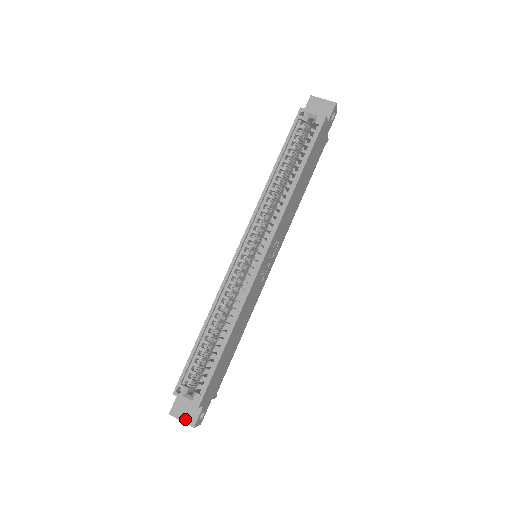
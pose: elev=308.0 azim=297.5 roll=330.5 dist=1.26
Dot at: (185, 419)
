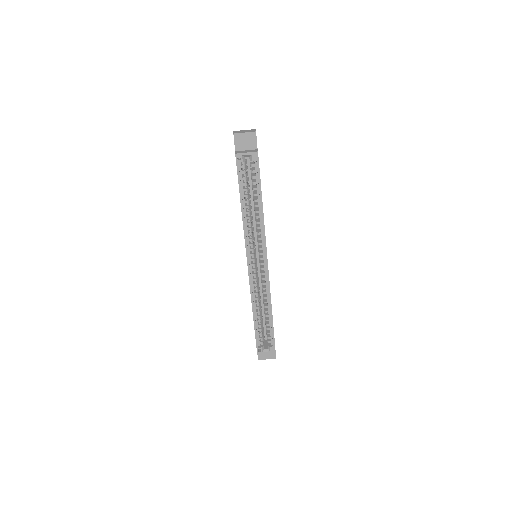
Dot at: (269, 357)
